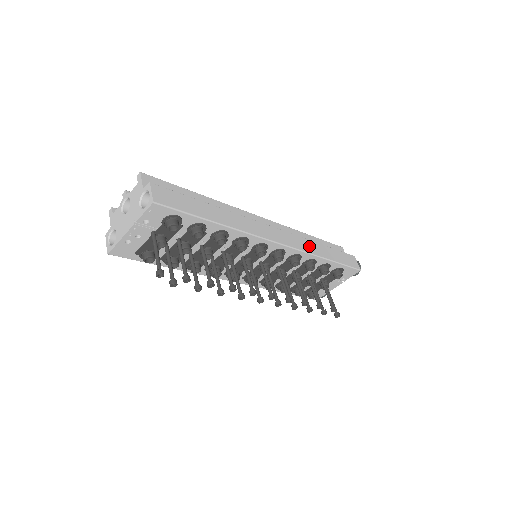
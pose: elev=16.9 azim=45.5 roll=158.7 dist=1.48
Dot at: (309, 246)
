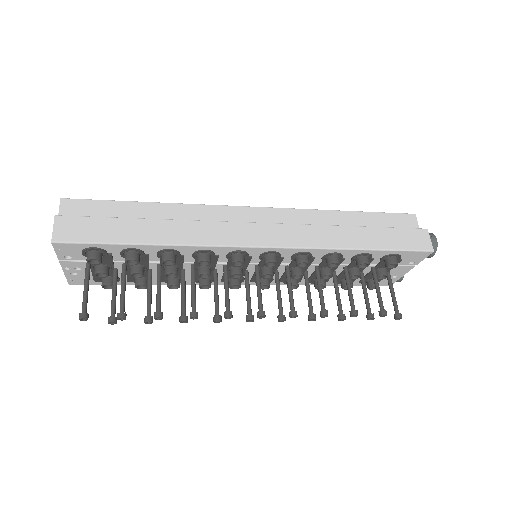
Dot at: (324, 236)
